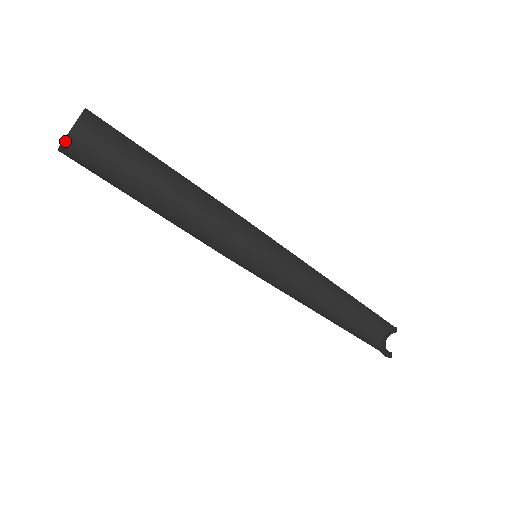
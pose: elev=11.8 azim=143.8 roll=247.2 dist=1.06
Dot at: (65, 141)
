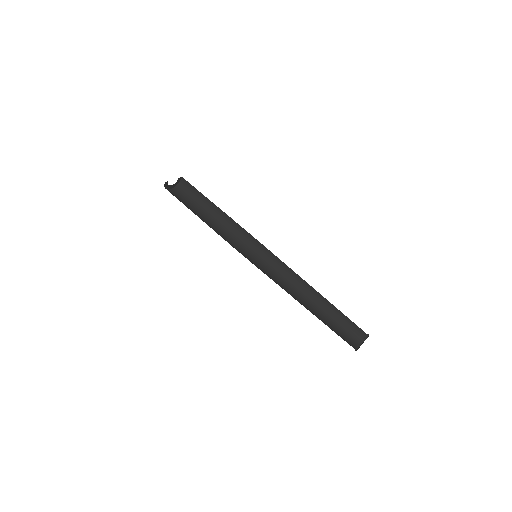
Dot at: (170, 190)
